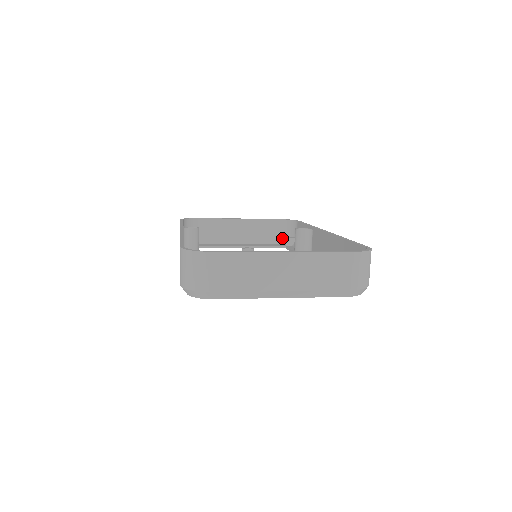
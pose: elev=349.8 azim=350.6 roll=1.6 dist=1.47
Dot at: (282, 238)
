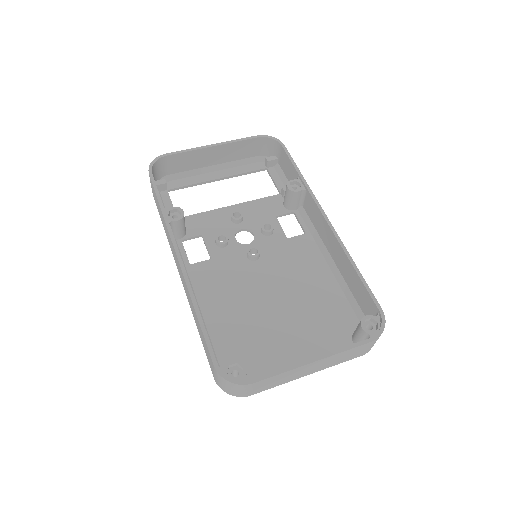
Dot at: (261, 154)
